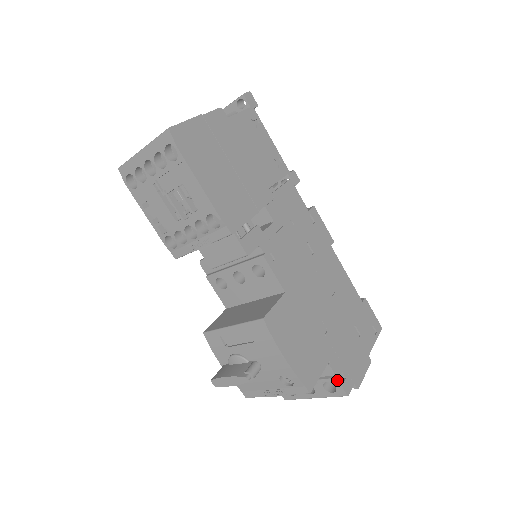
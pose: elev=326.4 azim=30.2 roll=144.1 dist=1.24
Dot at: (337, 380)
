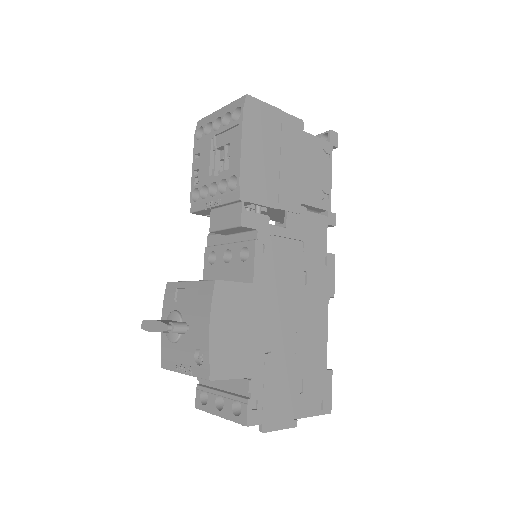
Dot at: (247, 402)
